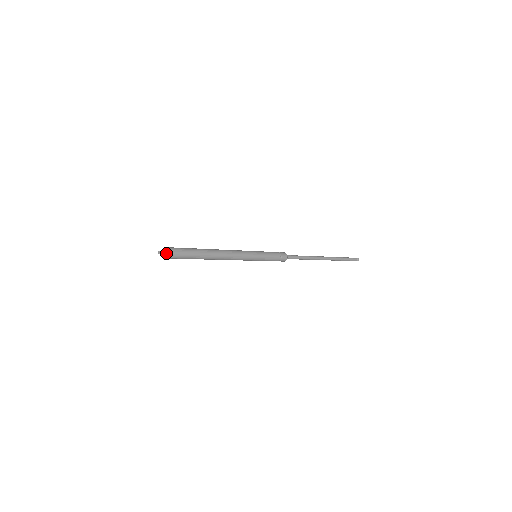
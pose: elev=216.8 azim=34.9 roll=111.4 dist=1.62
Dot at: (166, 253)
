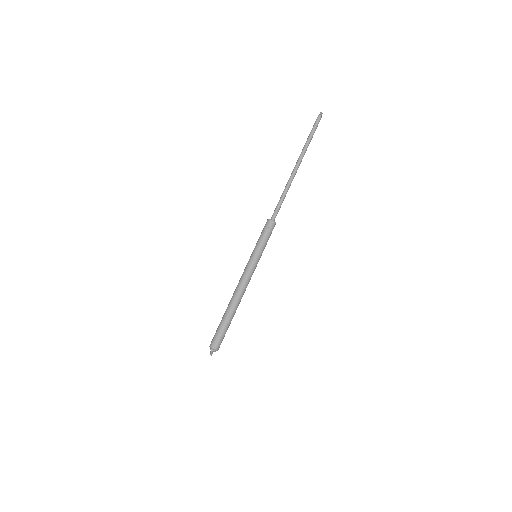
Dot at: (215, 351)
